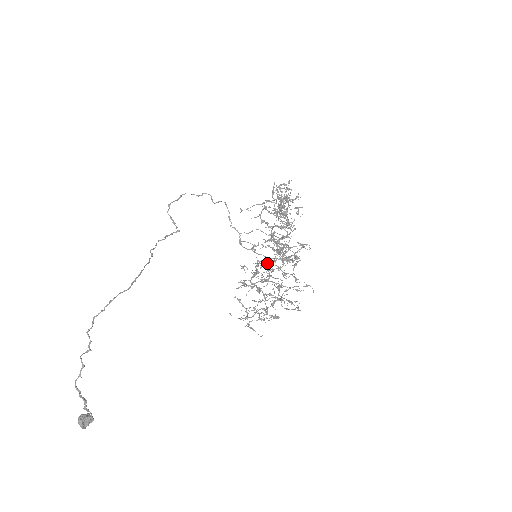
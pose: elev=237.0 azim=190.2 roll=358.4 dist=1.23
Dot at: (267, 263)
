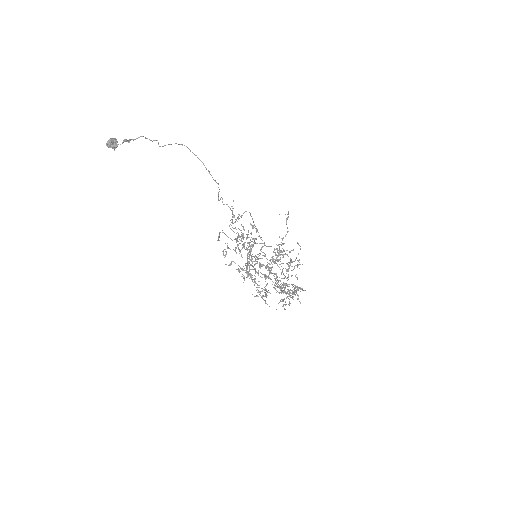
Dot at: (250, 277)
